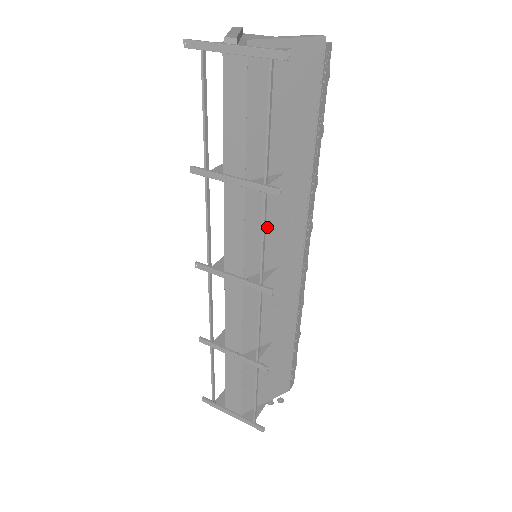
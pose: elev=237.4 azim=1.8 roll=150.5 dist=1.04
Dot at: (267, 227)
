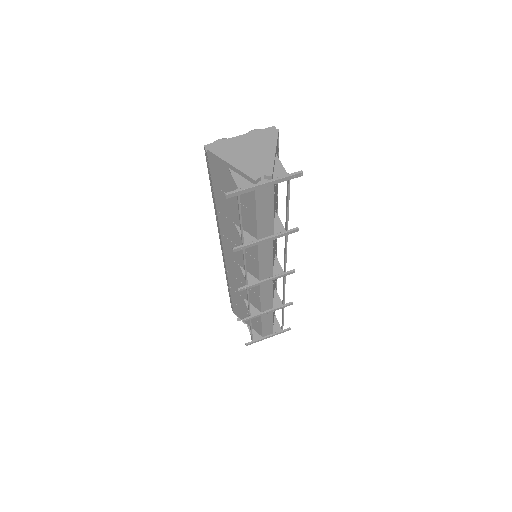
Dot at: occluded
